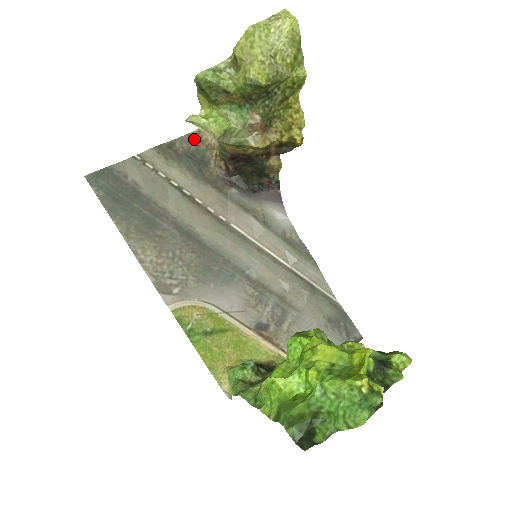
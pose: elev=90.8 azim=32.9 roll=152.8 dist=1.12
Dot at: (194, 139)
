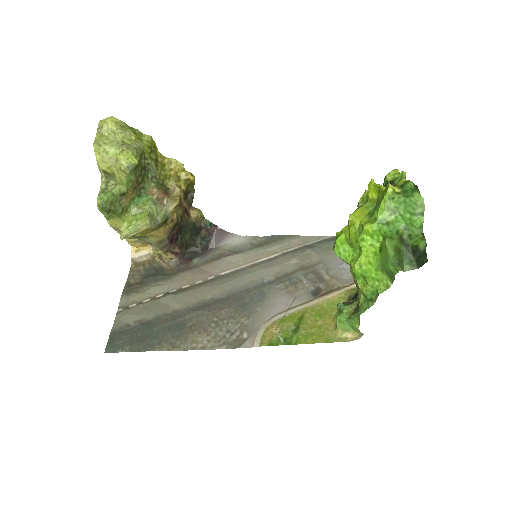
Dot at: (137, 269)
